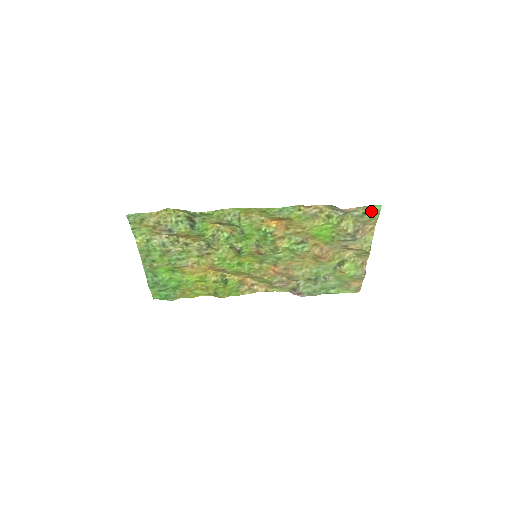
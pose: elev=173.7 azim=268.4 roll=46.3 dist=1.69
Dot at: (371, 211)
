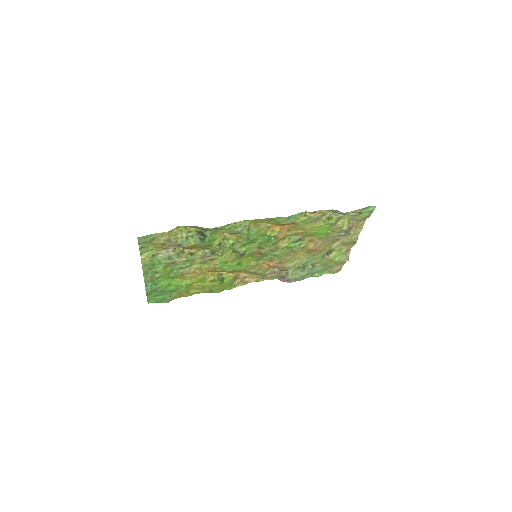
Dot at: (366, 211)
